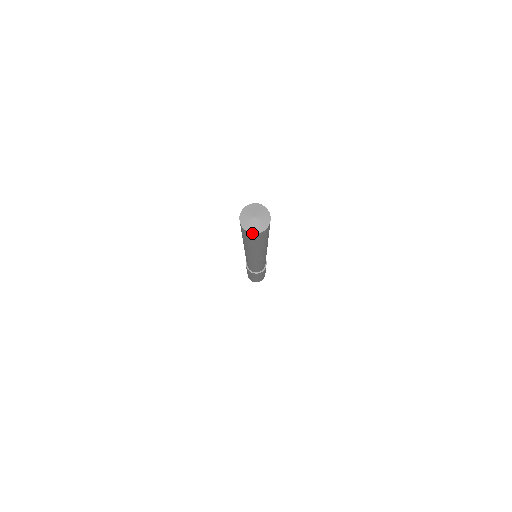
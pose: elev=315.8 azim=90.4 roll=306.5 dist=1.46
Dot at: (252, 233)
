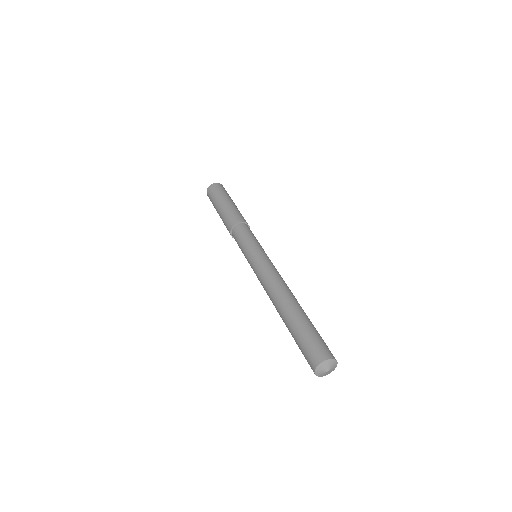
Dot at: (322, 376)
